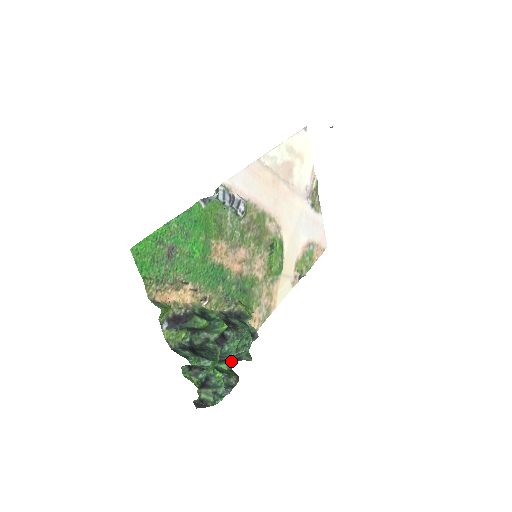
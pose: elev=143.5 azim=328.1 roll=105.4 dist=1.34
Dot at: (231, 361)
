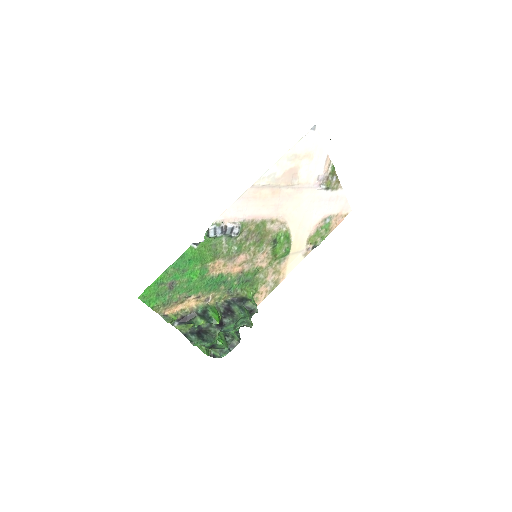
Dot at: (235, 329)
